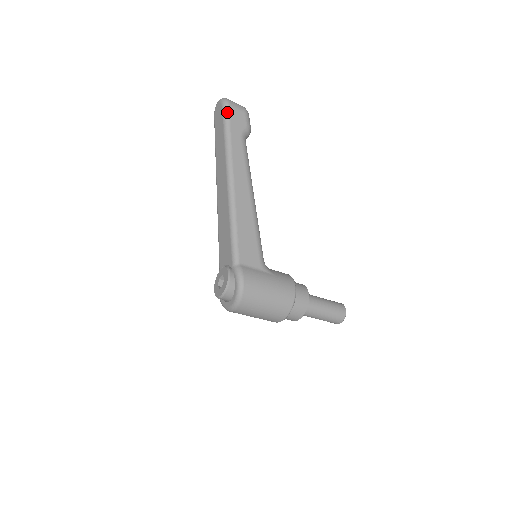
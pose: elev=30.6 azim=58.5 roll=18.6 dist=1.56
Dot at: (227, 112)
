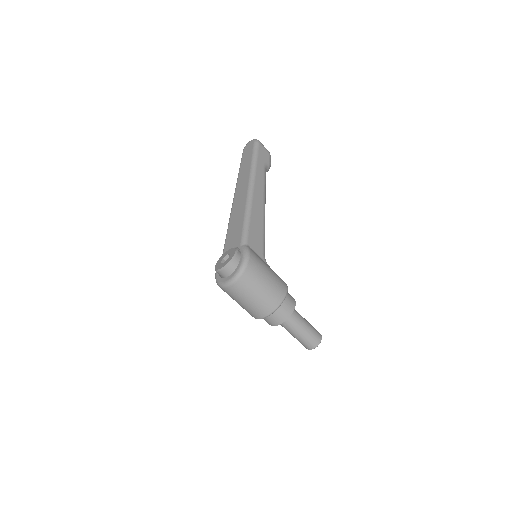
Dot at: (257, 146)
